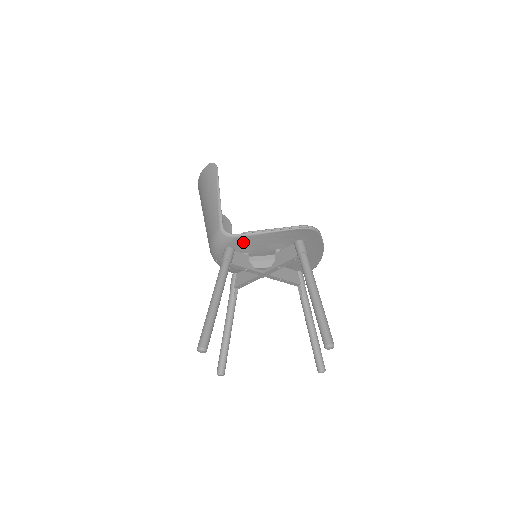
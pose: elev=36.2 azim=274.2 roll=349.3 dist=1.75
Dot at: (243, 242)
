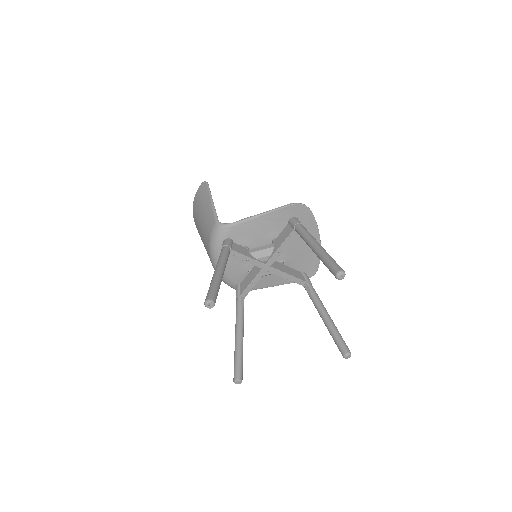
Dot at: (240, 232)
